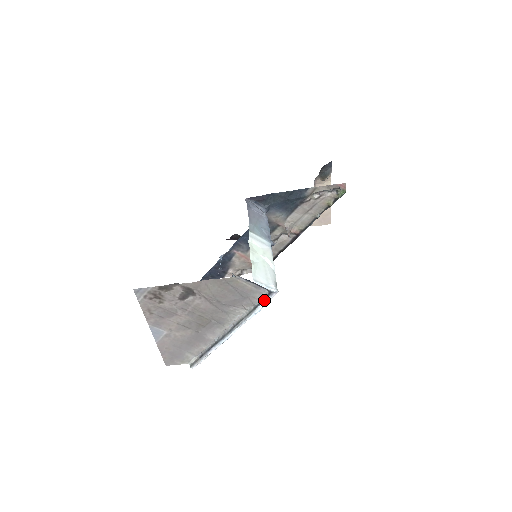
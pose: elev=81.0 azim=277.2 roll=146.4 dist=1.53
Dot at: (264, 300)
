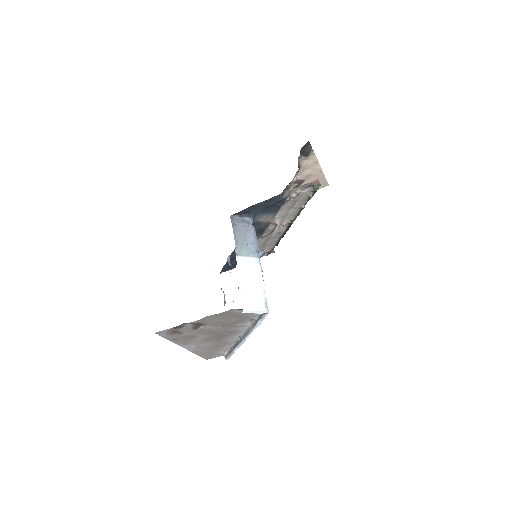
Dot at: (260, 317)
